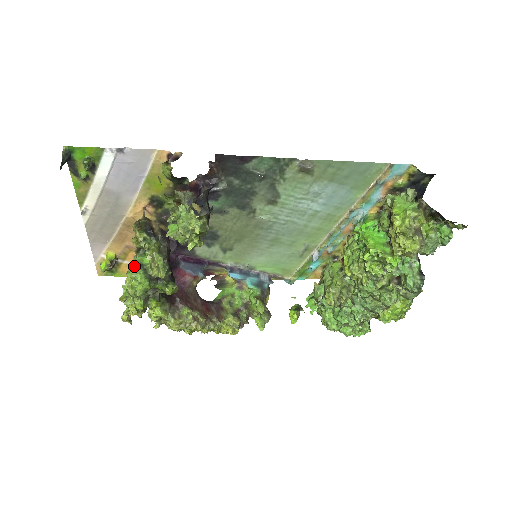
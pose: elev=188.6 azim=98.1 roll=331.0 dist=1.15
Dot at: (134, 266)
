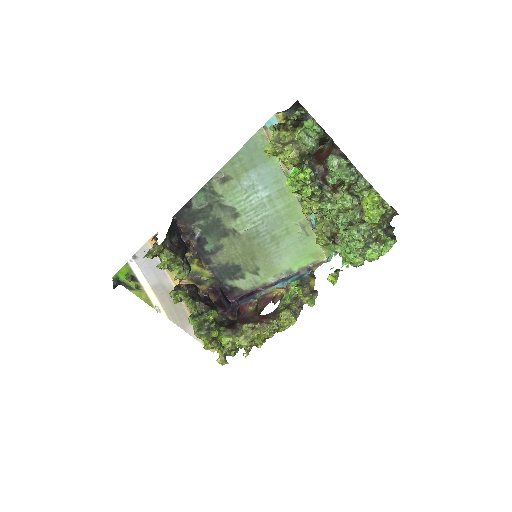
Dot at: (188, 317)
